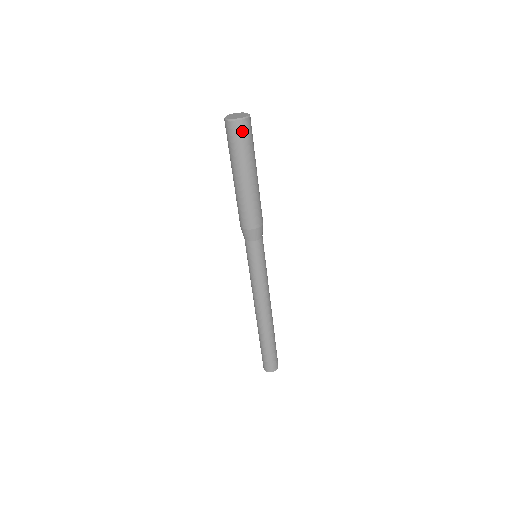
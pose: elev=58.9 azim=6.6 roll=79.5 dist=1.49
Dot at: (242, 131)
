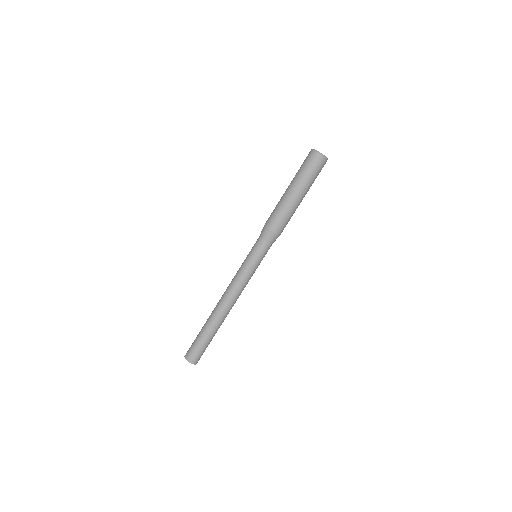
Dot at: (311, 158)
